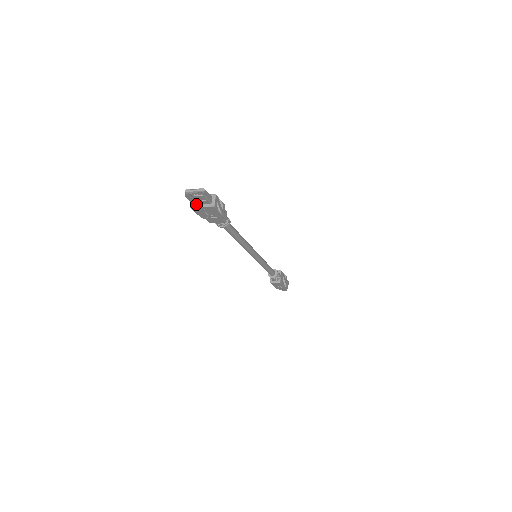
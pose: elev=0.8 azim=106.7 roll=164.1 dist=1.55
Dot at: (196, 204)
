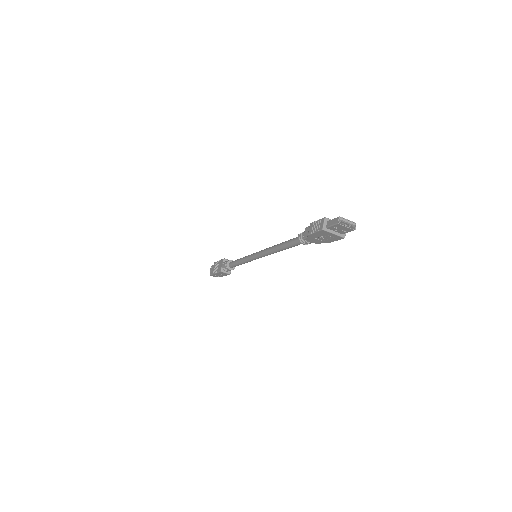
Dot at: (329, 229)
